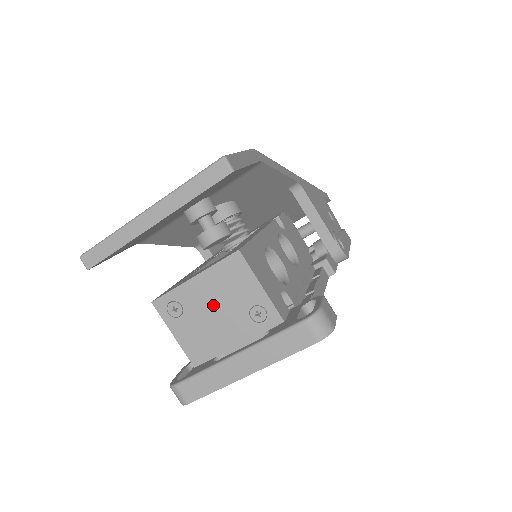
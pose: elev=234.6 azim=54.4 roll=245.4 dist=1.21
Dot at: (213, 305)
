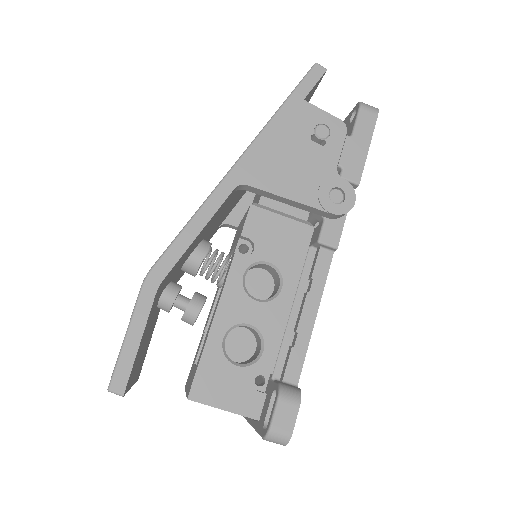
Dot at: occluded
